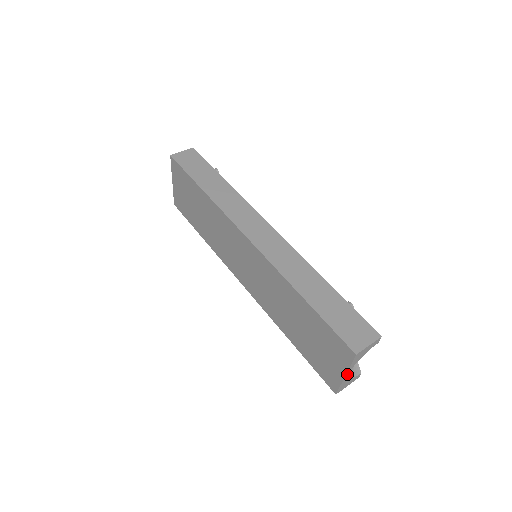
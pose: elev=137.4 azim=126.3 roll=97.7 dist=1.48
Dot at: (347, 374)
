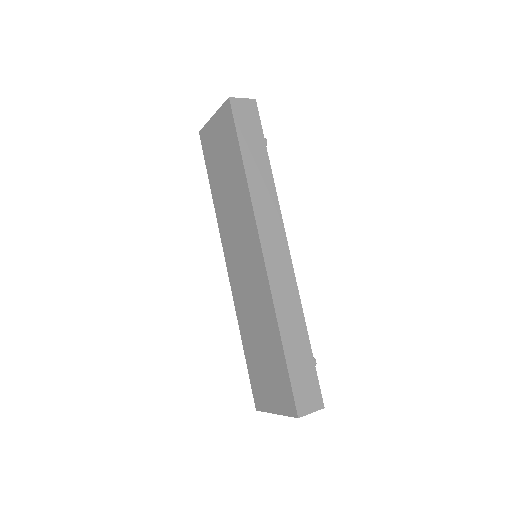
Dot at: (278, 413)
